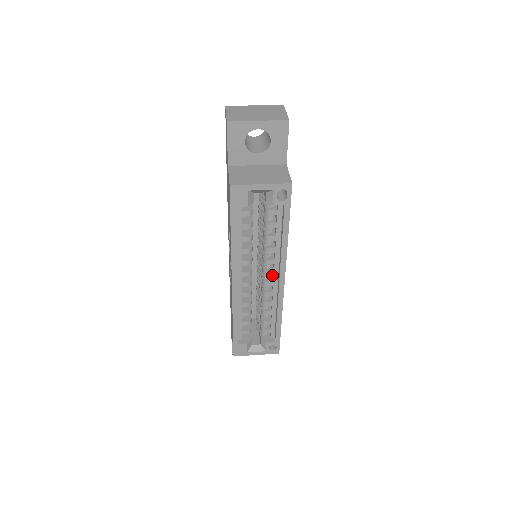
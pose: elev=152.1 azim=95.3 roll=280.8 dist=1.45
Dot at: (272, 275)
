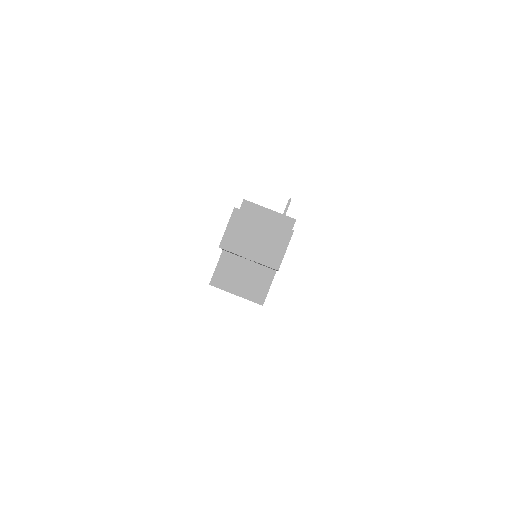
Dot at: occluded
